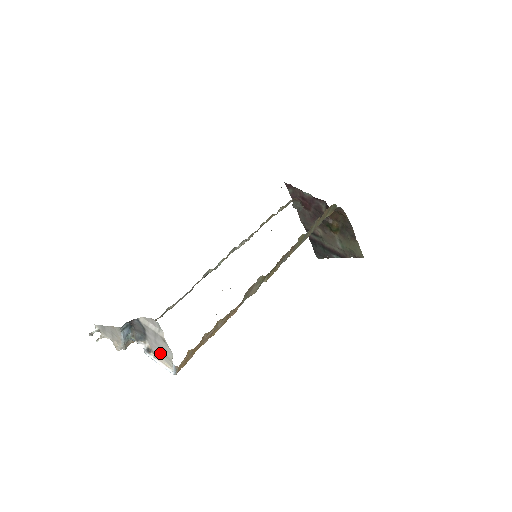
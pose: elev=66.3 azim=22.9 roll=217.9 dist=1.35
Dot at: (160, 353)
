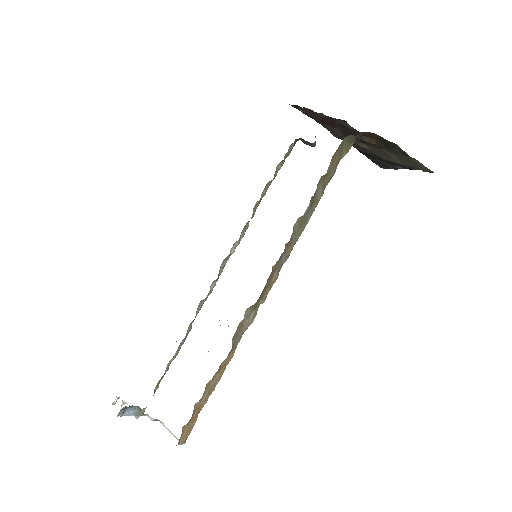
Dot at: occluded
